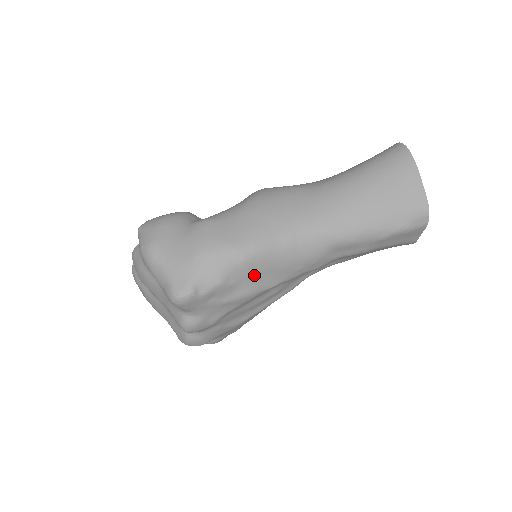
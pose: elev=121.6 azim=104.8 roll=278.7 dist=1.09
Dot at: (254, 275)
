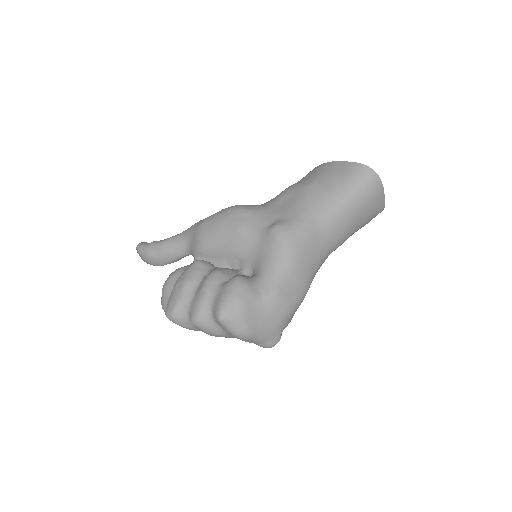
Dot at: occluded
